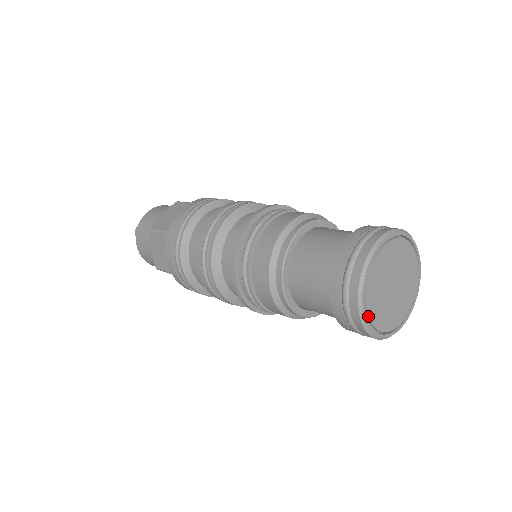
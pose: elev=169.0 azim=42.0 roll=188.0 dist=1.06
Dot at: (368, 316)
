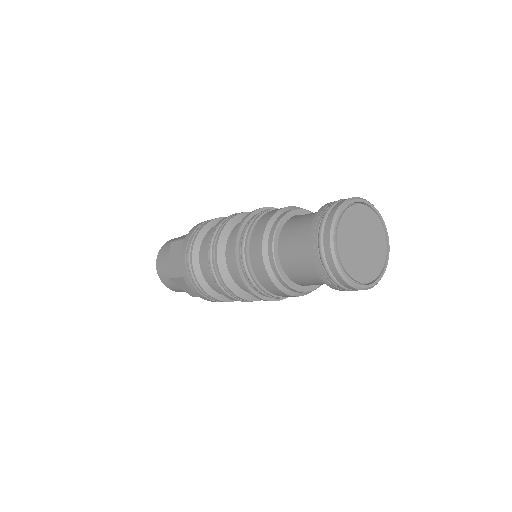
Dot at: (338, 252)
